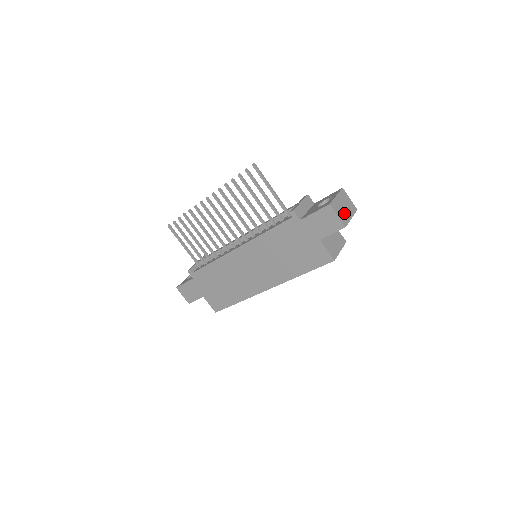
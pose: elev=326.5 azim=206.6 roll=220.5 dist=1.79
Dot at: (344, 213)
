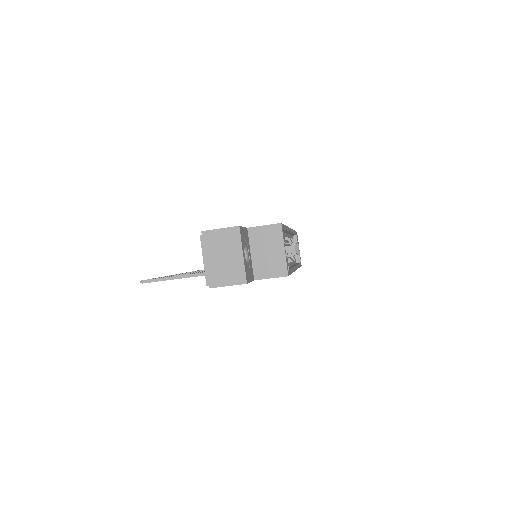
Dot at: (230, 267)
